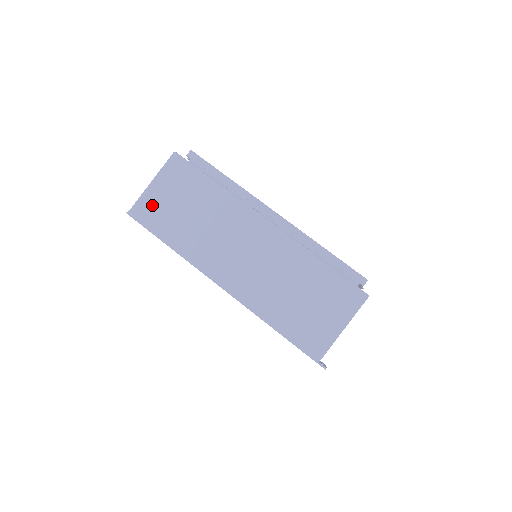
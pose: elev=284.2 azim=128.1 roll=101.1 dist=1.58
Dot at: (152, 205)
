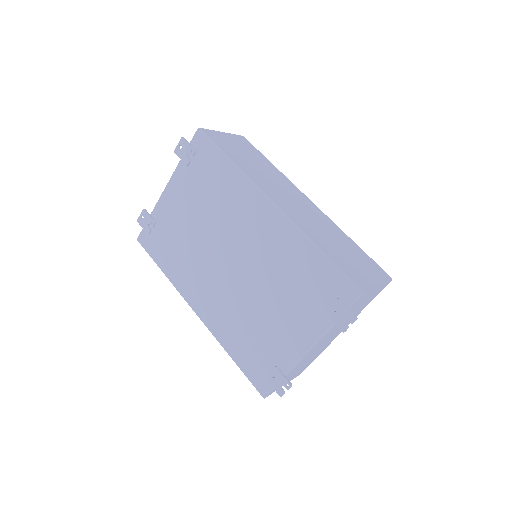
Dot at: (221, 139)
